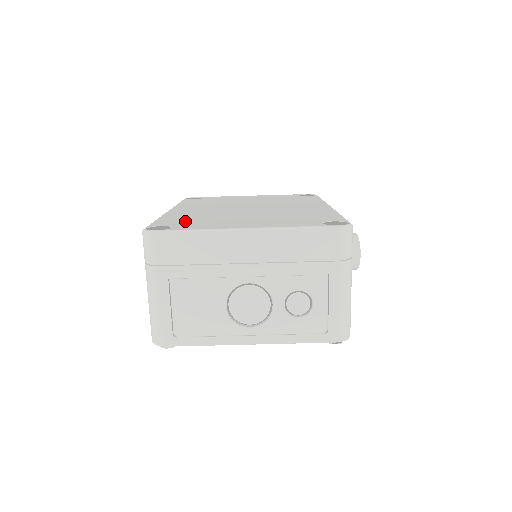
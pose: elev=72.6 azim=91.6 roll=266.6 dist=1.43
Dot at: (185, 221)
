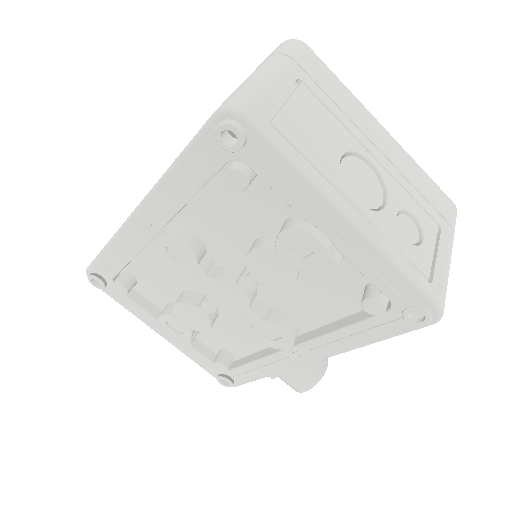
Dot at: occluded
